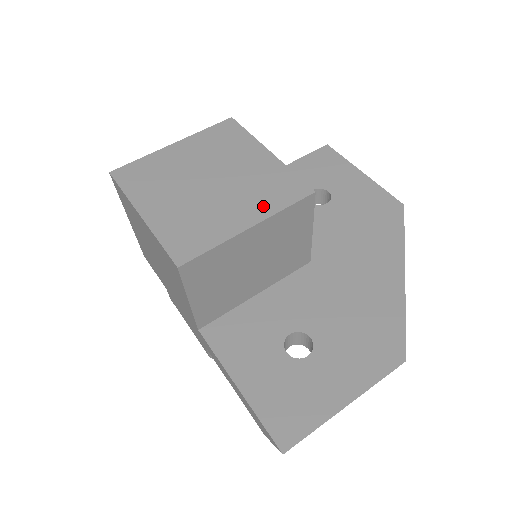
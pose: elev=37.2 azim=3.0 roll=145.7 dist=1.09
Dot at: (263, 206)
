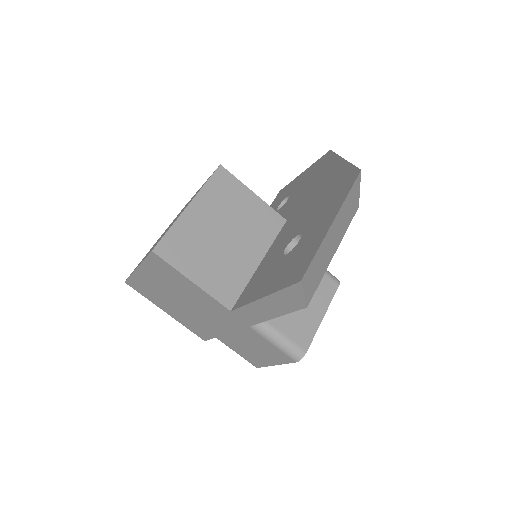
Dot at: occluded
